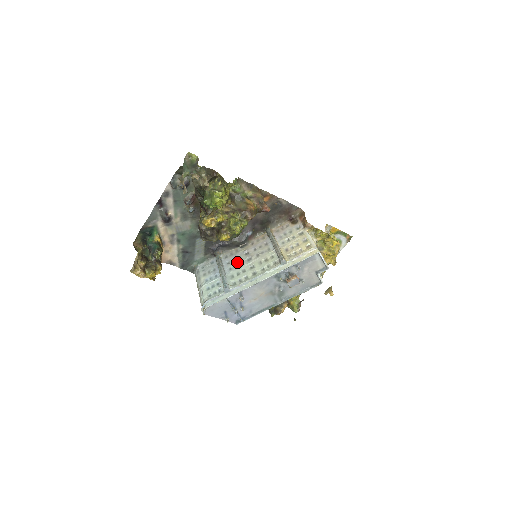
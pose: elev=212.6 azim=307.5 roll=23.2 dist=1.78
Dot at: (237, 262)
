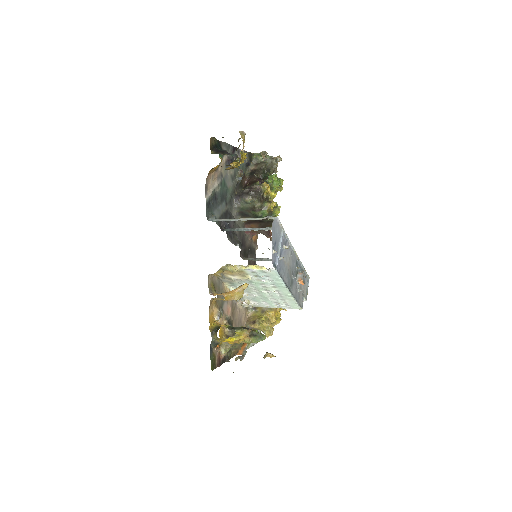
Dot at: occluded
